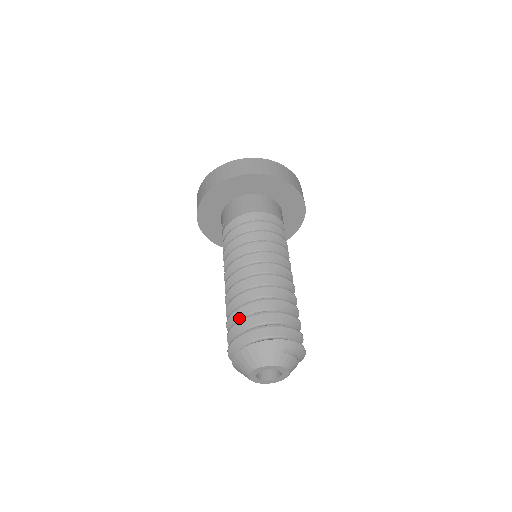
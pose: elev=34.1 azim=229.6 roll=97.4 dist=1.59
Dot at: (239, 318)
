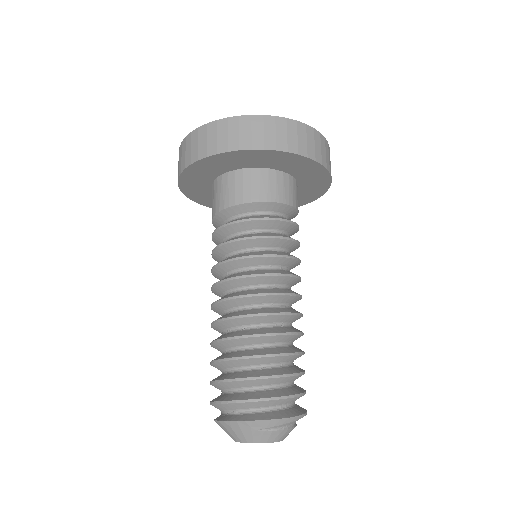
Dot at: (220, 369)
